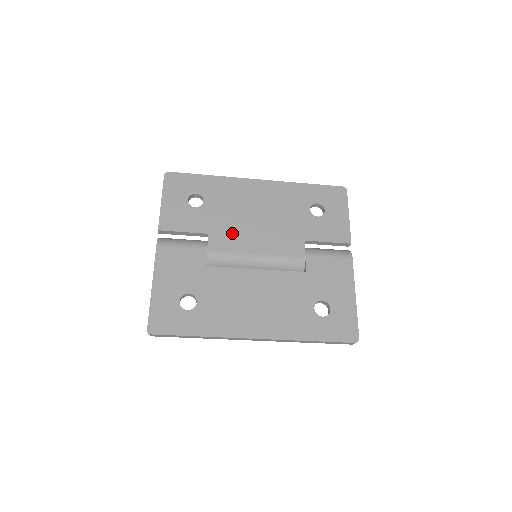
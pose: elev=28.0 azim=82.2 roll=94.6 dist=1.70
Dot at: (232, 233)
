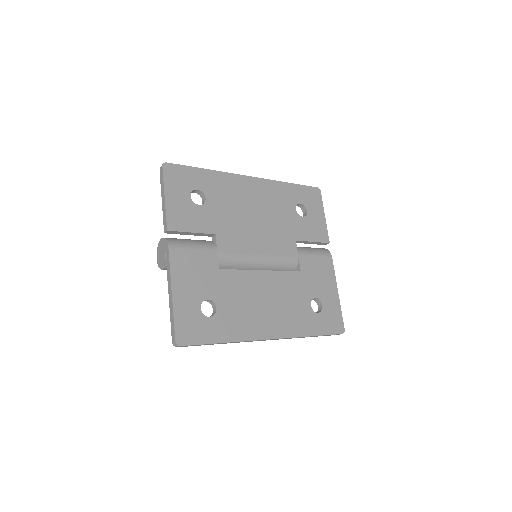
Dot at: (236, 233)
